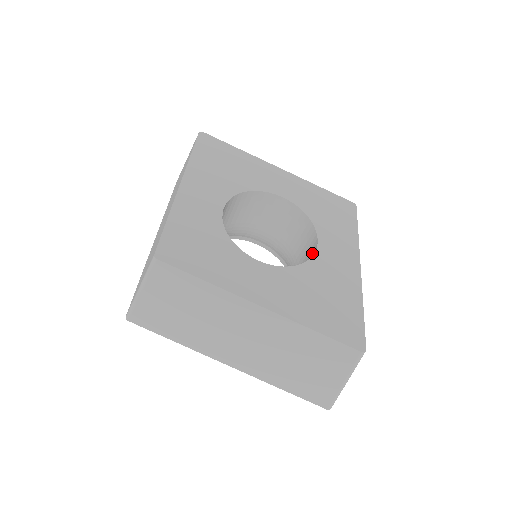
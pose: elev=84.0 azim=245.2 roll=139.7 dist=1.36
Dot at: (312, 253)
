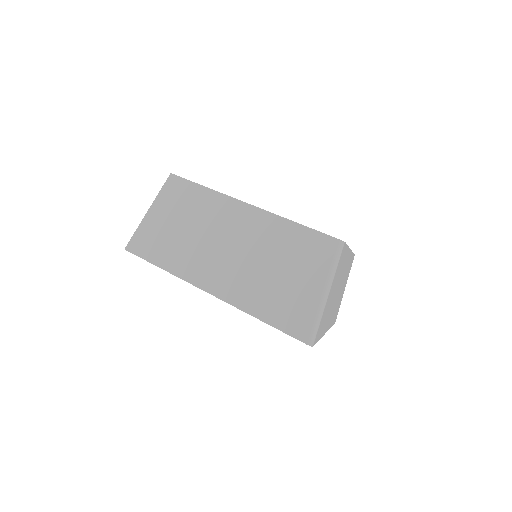
Dot at: occluded
